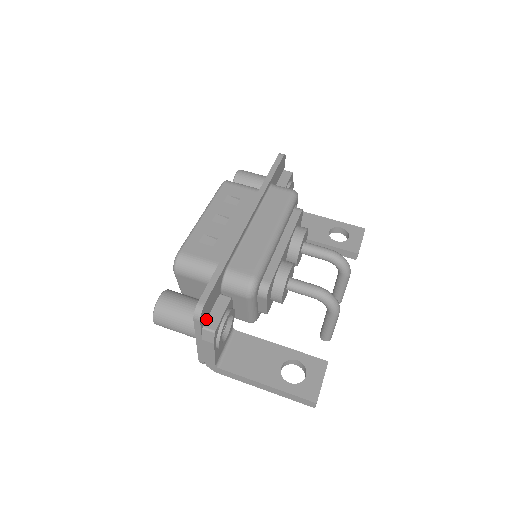
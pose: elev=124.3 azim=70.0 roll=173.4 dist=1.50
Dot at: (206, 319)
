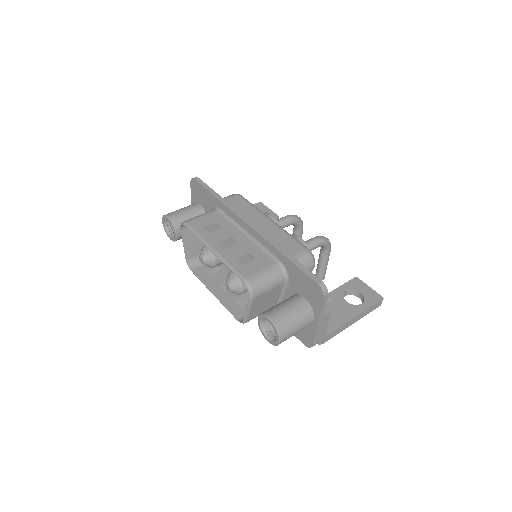
Dot at: occluded
